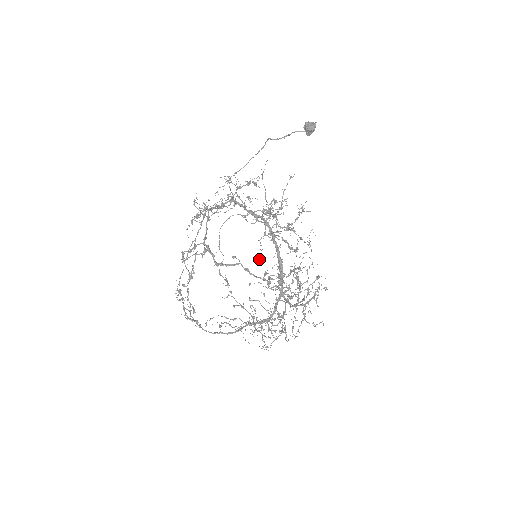
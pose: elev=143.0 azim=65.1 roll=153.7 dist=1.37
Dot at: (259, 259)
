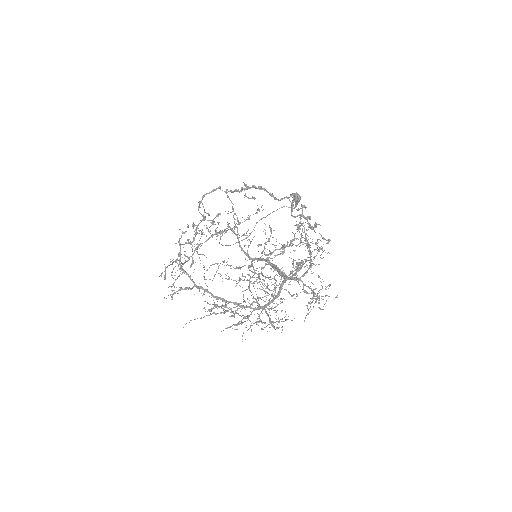
Dot at: occluded
